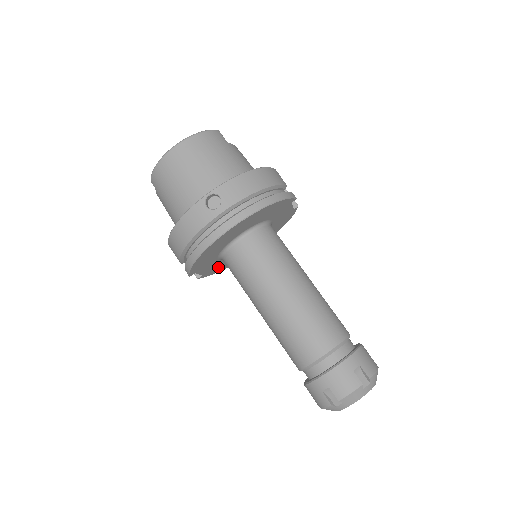
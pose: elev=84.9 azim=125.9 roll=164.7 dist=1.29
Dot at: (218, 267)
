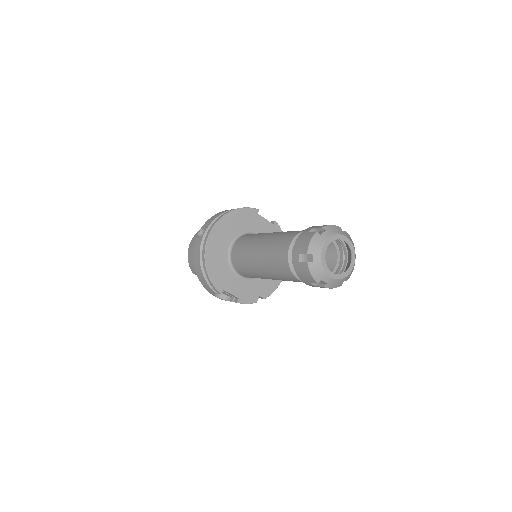
Dot at: (251, 292)
